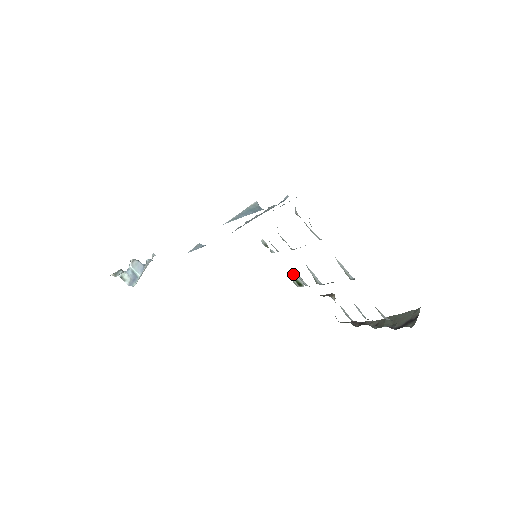
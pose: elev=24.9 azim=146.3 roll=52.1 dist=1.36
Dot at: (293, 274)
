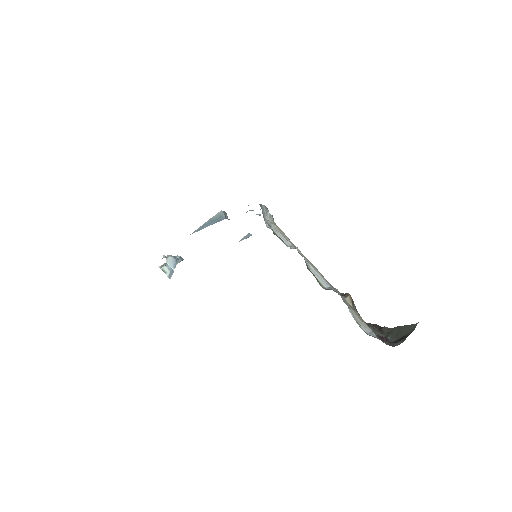
Dot at: occluded
